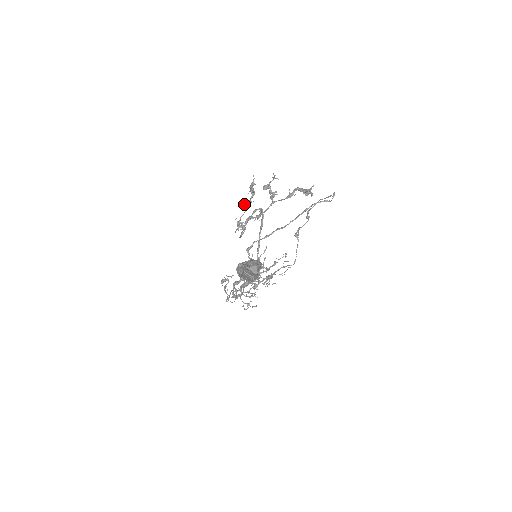
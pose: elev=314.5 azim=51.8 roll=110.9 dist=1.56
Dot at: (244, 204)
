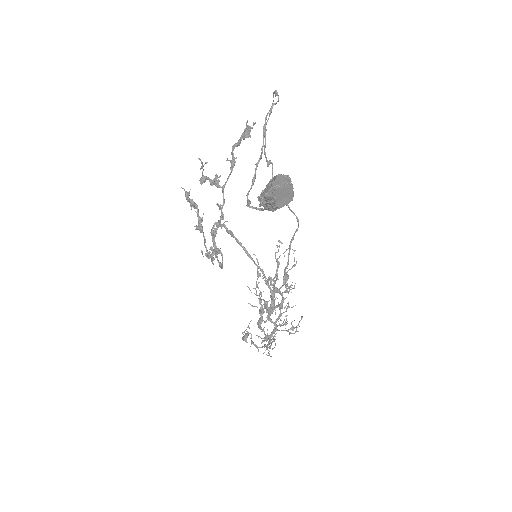
Dot at: (196, 227)
